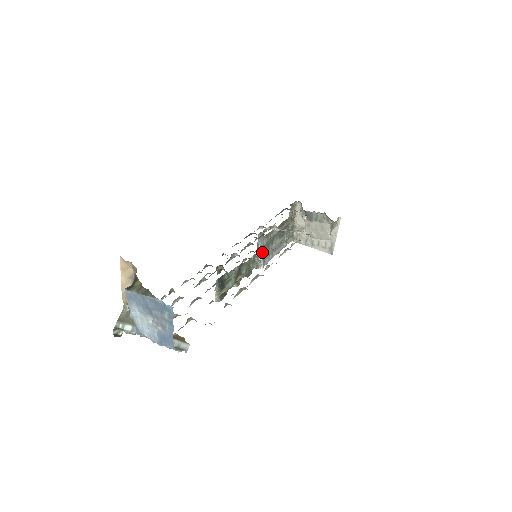
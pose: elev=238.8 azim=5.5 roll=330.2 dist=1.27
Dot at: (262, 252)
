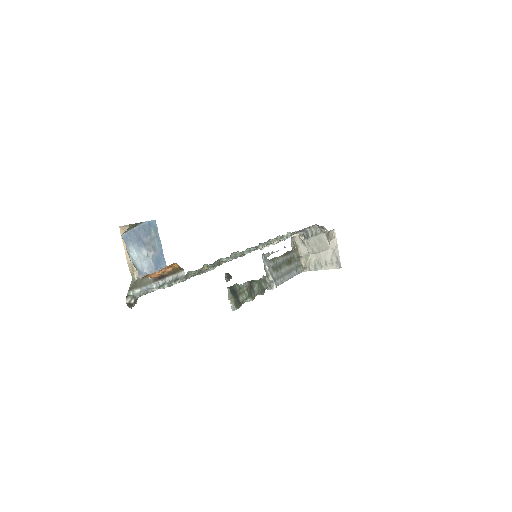
Dot at: (271, 273)
